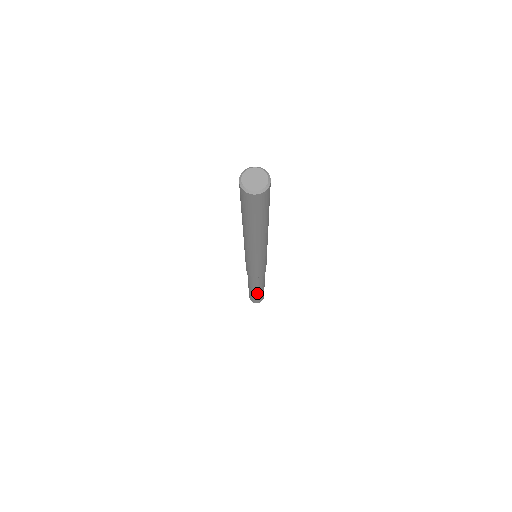
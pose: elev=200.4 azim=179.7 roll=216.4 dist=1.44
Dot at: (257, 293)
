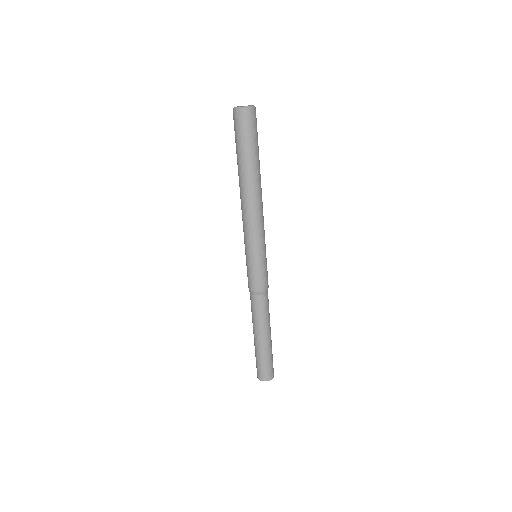
Dot at: (269, 344)
